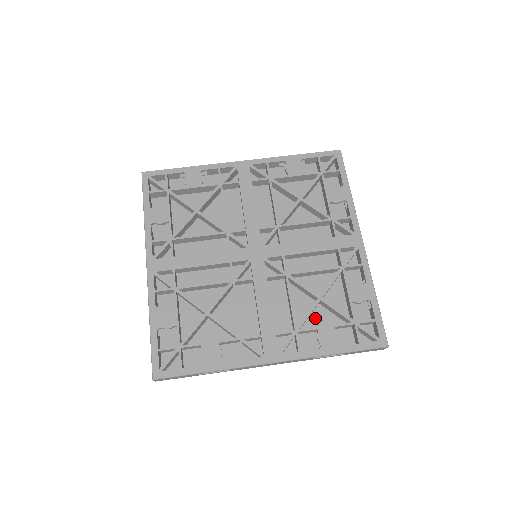
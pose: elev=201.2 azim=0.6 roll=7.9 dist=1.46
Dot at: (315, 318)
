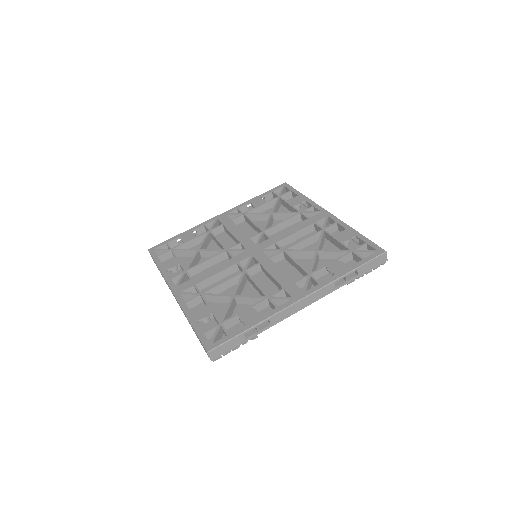
Dot at: occluded
